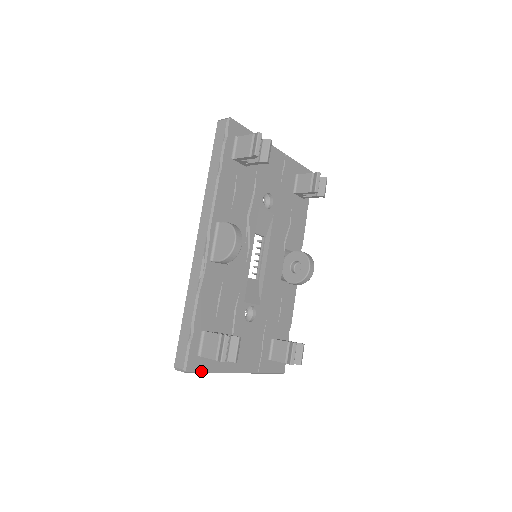
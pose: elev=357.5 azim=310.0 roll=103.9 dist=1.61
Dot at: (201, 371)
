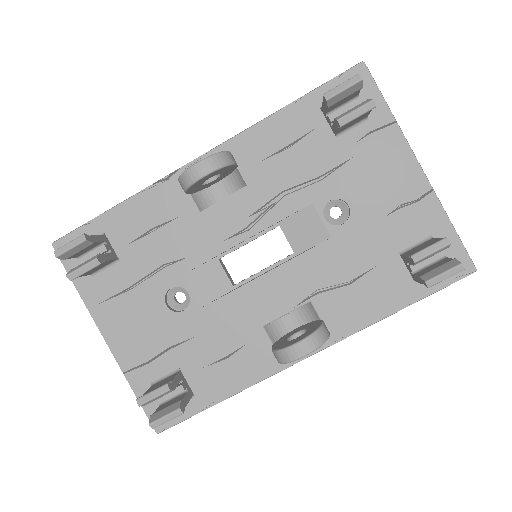
Dot at: (66, 267)
